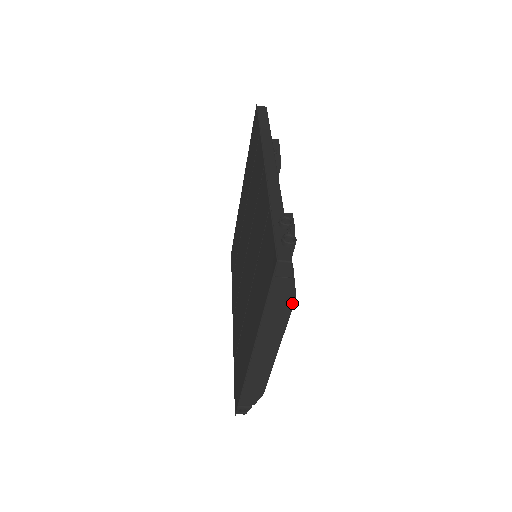
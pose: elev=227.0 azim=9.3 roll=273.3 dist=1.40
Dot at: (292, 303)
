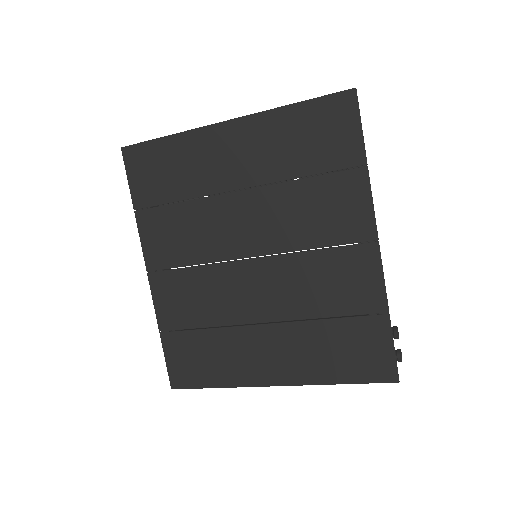
Dot at: occluded
